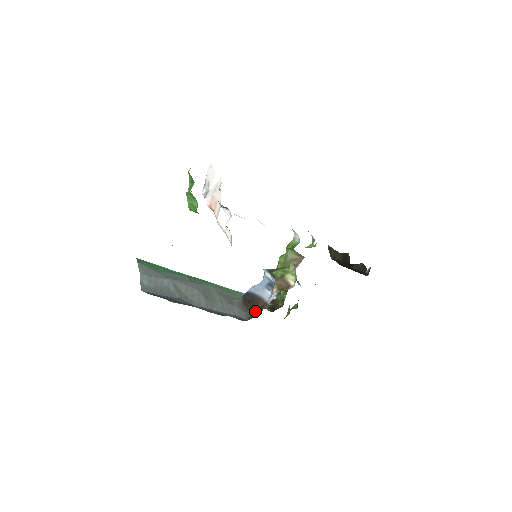
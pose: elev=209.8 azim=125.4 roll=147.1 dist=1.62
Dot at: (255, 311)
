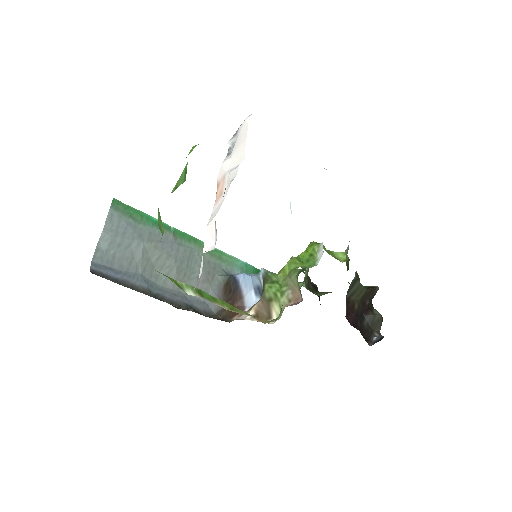
Dot at: occluded
